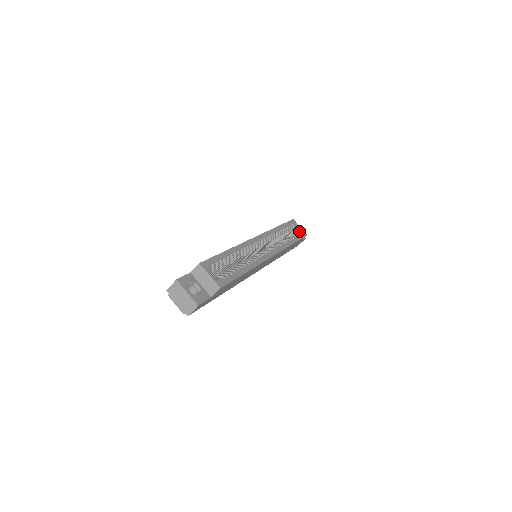
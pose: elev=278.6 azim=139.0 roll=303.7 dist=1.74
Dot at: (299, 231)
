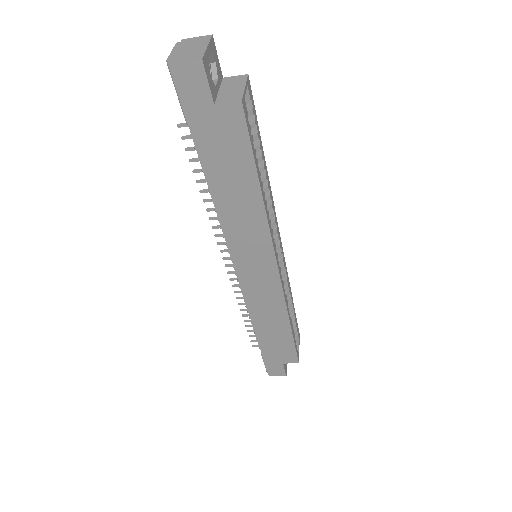
Dot at: occluded
